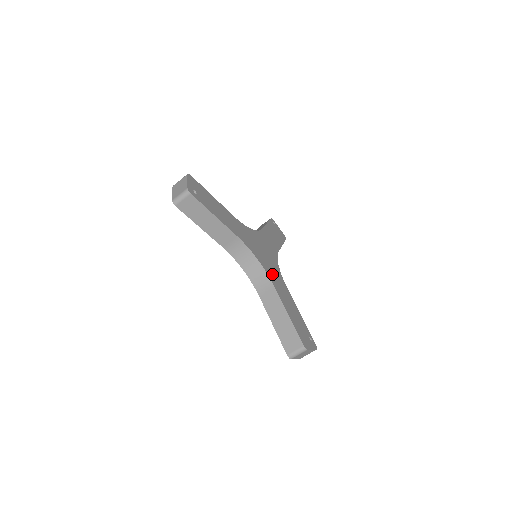
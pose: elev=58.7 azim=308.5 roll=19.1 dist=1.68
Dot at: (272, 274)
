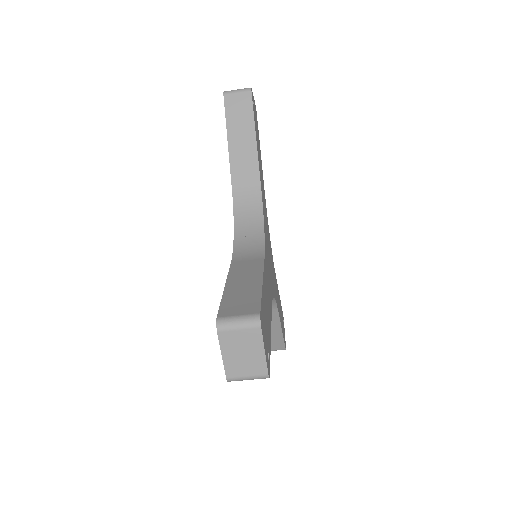
Dot at: (267, 263)
